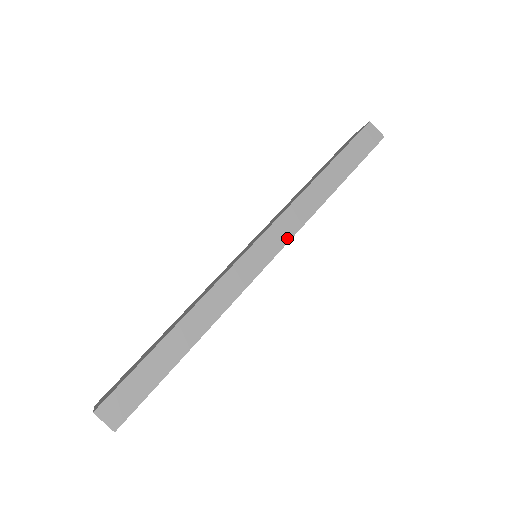
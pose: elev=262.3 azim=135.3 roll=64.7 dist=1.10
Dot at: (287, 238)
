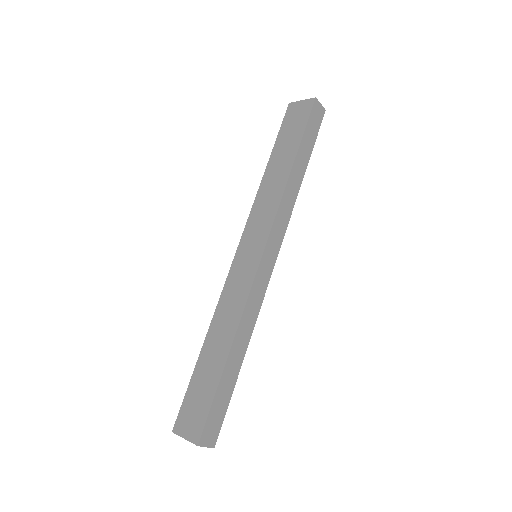
Dot at: (282, 236)
